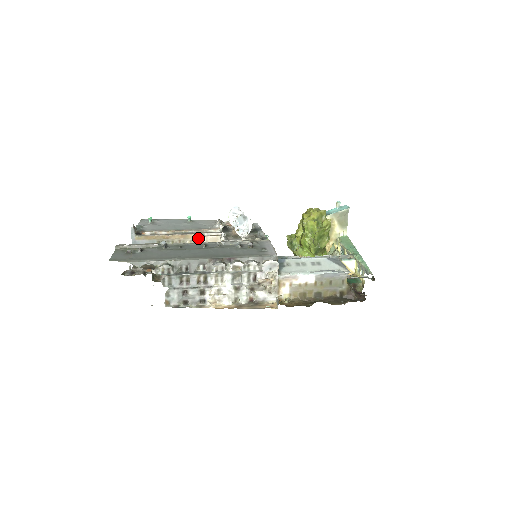
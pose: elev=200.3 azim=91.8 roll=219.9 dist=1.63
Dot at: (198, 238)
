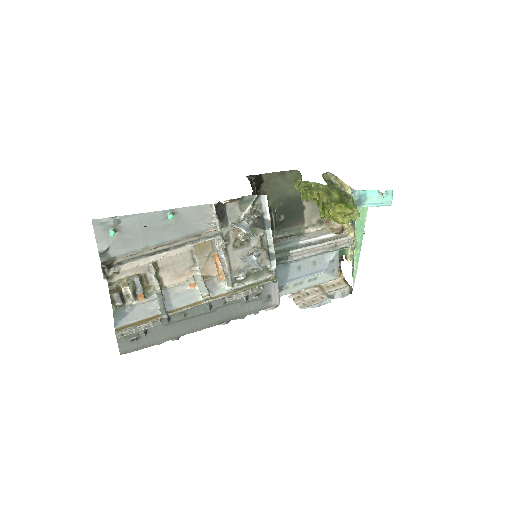
Dot at: (188, 247)
